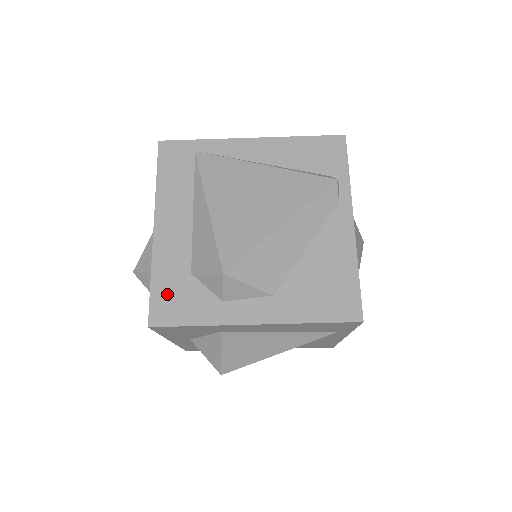
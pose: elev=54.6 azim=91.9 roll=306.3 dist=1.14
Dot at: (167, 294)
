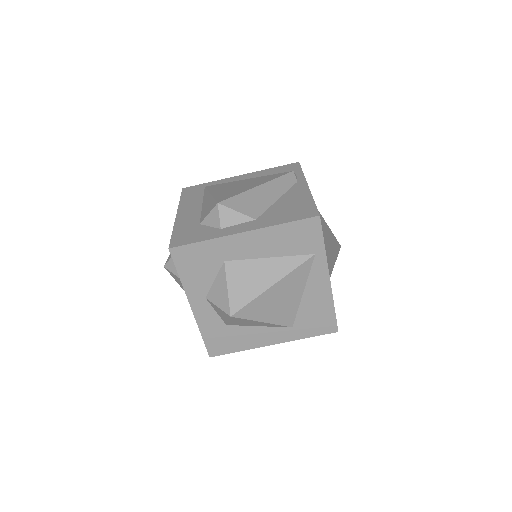
Dot at: (183, 234)
